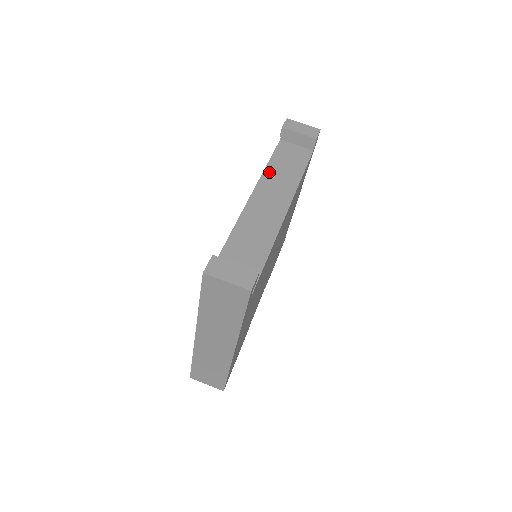
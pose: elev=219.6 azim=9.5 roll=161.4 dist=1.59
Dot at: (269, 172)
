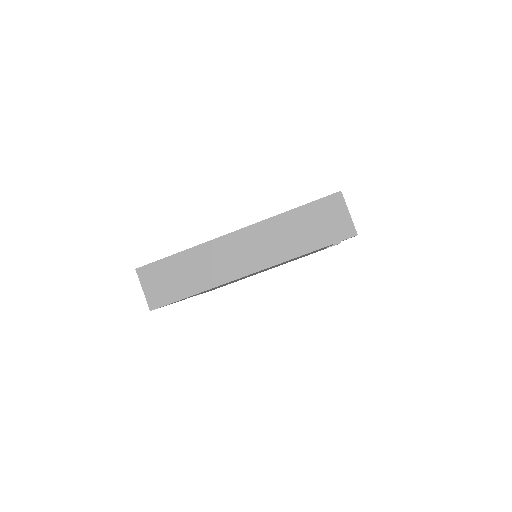
Dot at: occluded
